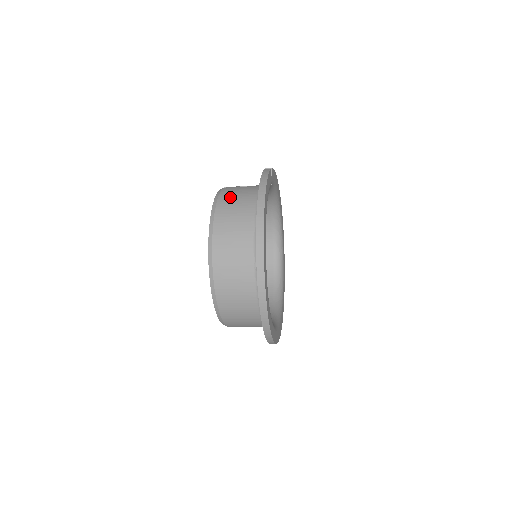
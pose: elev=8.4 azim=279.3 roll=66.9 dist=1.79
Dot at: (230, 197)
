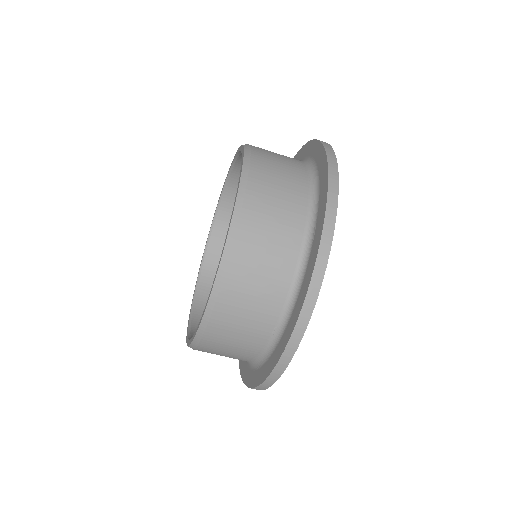
Dot at: occluded
